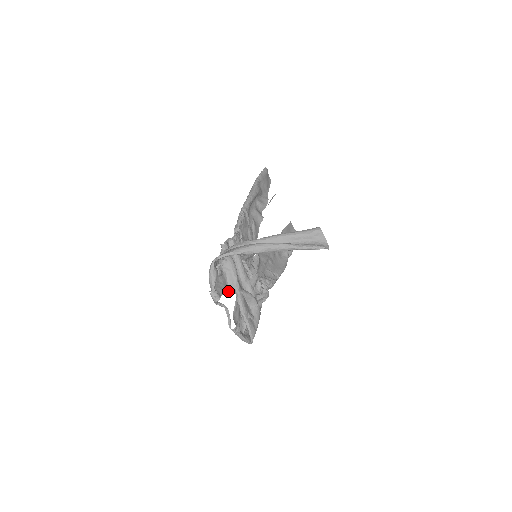
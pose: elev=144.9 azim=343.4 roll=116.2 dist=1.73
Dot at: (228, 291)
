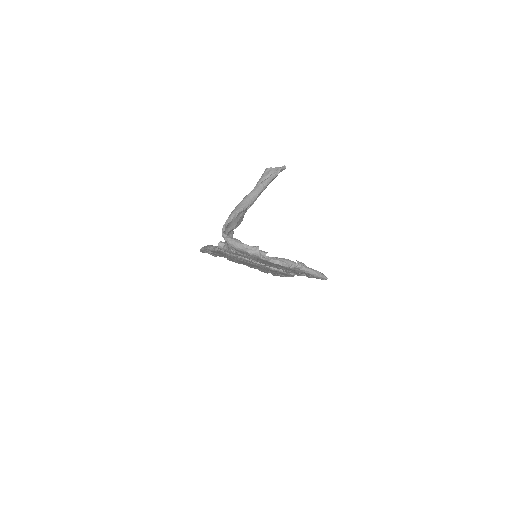
Dot at: (261, 260)
